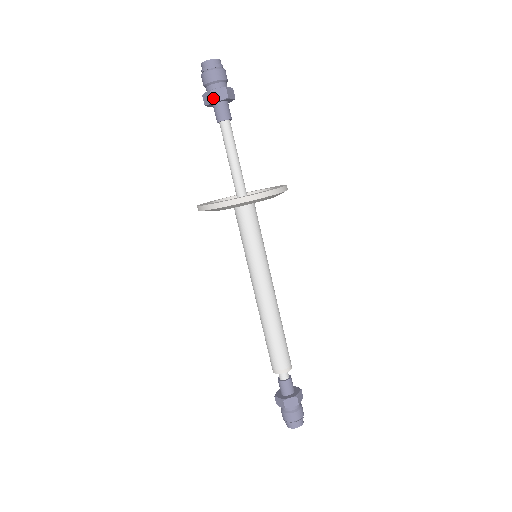
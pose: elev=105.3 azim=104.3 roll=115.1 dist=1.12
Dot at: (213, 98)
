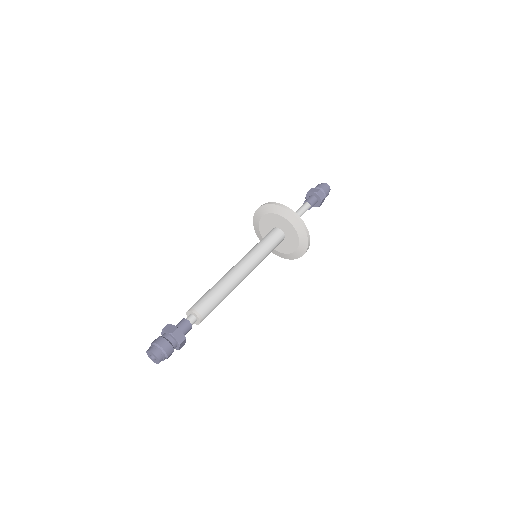
Dot at: (310, 191)
